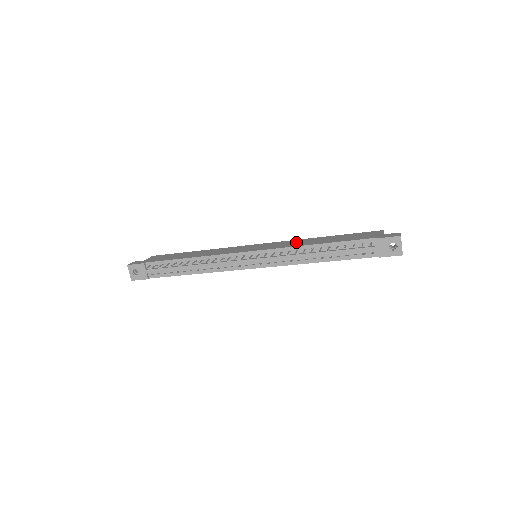
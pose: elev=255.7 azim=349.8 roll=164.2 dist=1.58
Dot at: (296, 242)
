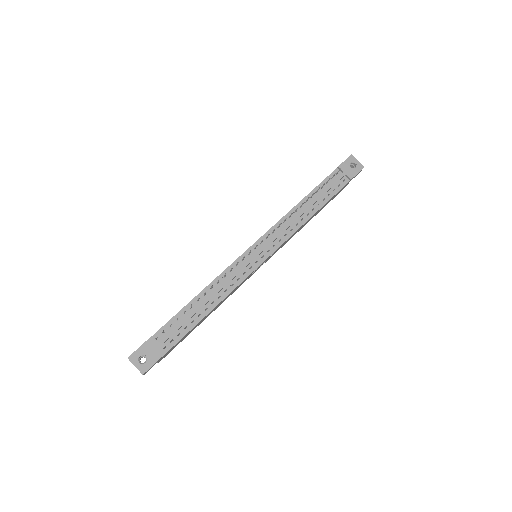
Dot at: occluded
